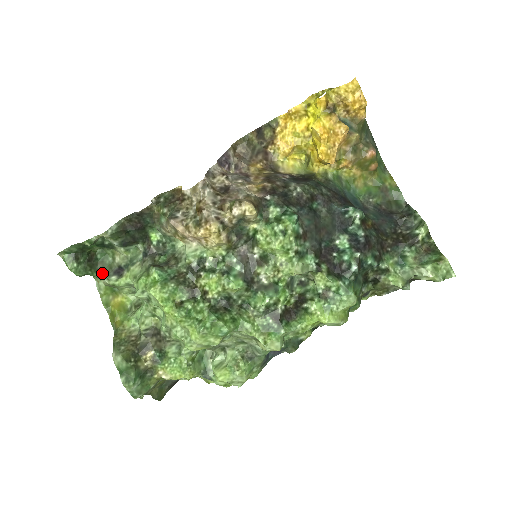
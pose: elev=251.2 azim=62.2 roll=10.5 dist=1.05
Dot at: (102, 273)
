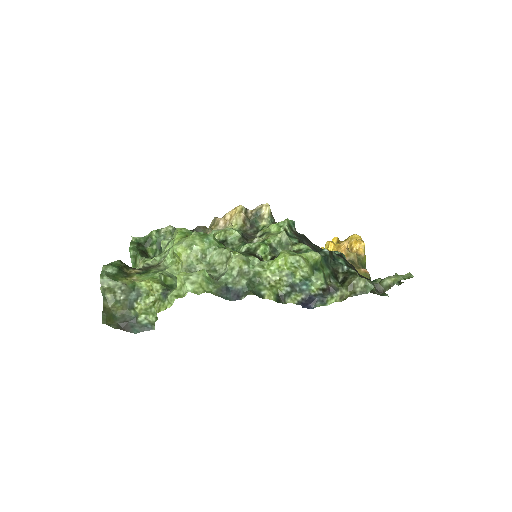
Dot at: occluded
